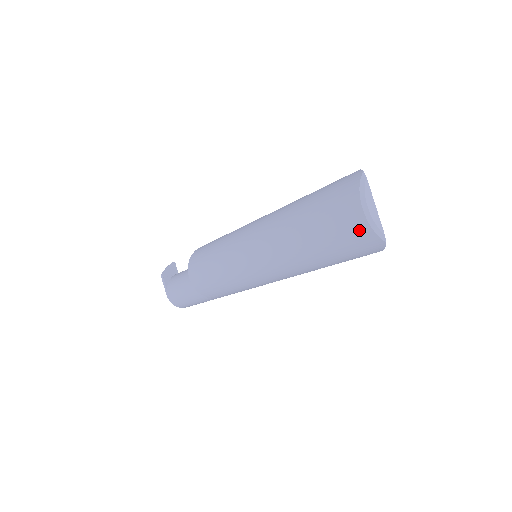
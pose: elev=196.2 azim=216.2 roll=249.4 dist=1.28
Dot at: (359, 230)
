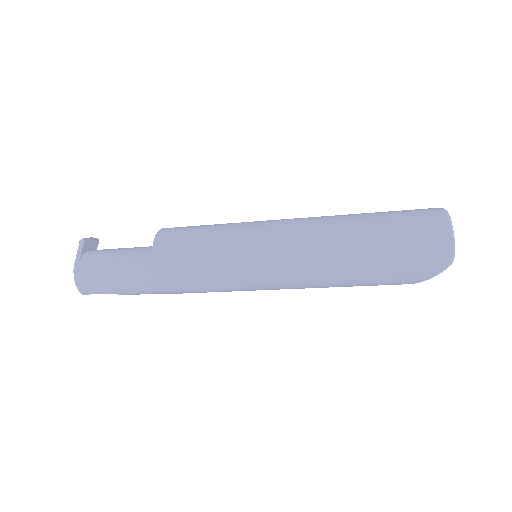
Dot at: (438, 242)
